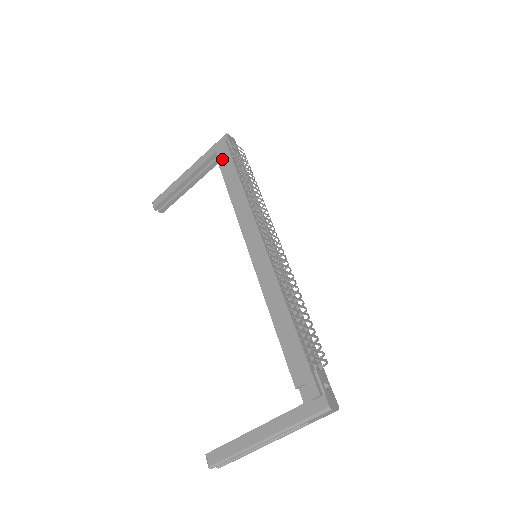
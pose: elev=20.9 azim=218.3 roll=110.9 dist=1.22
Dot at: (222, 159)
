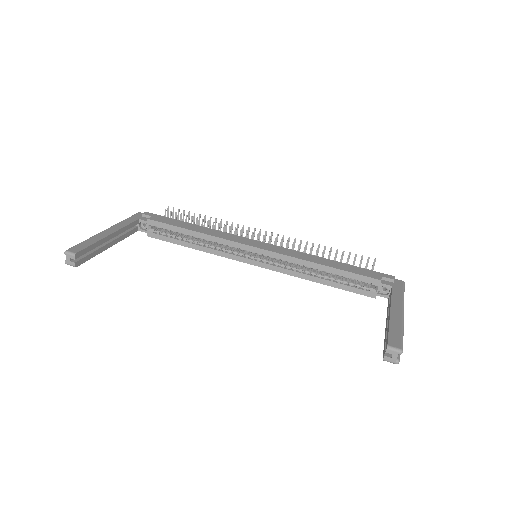
Dot at: (157, 218)
